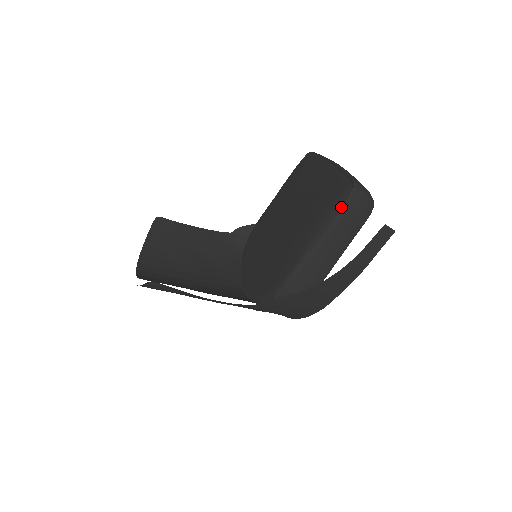
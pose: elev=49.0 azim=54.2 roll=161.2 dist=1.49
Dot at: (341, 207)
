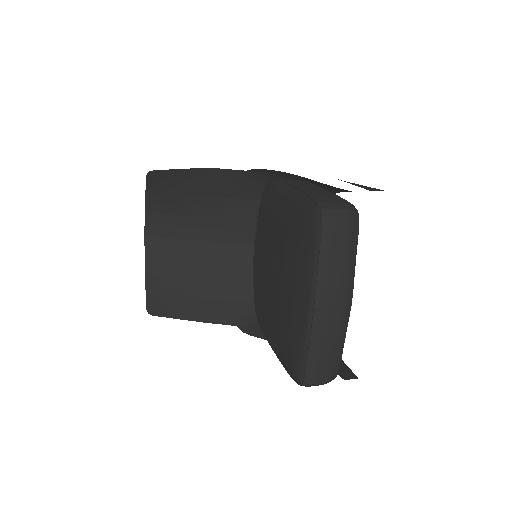
Dot at: (292, 377)
